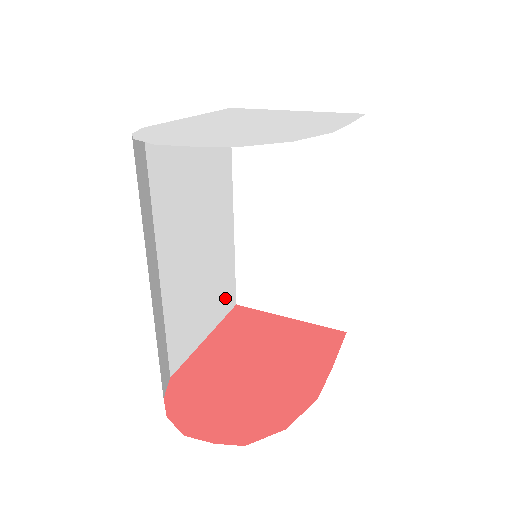
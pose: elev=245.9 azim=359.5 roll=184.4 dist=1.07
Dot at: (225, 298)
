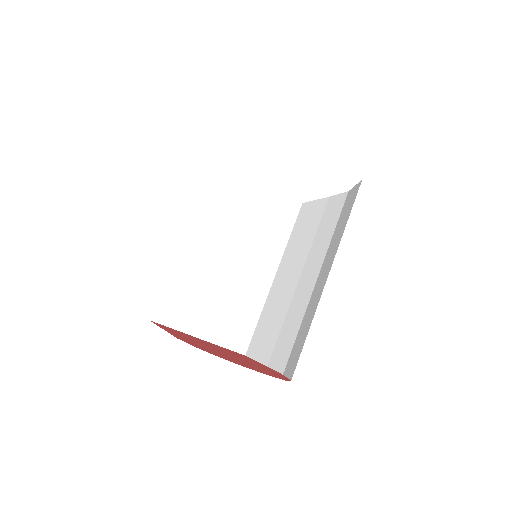
Dot at: occluded
